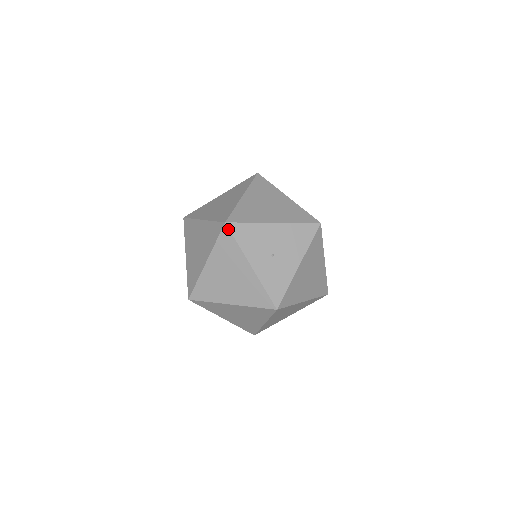
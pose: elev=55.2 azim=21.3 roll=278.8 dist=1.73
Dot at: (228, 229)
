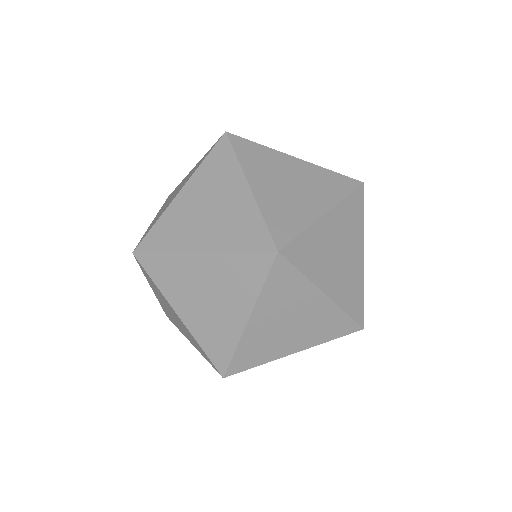
Dot at: (363, 192)
